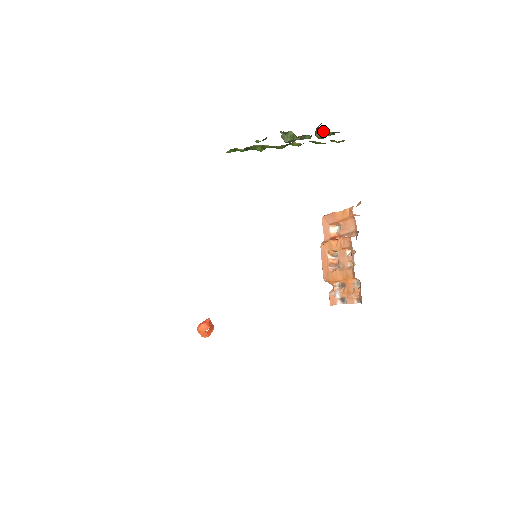
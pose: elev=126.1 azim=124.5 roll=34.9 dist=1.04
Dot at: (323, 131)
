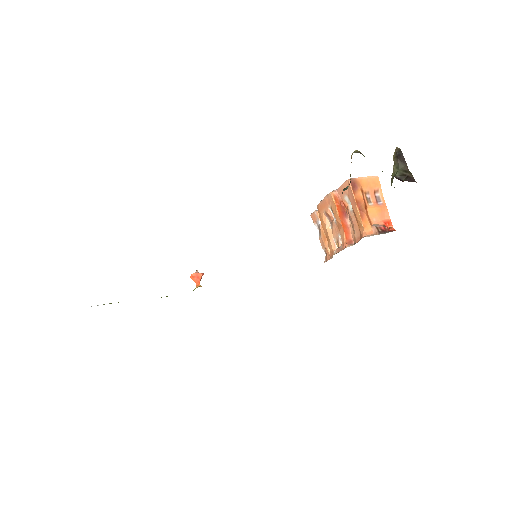
Dot at: (394, 187)
